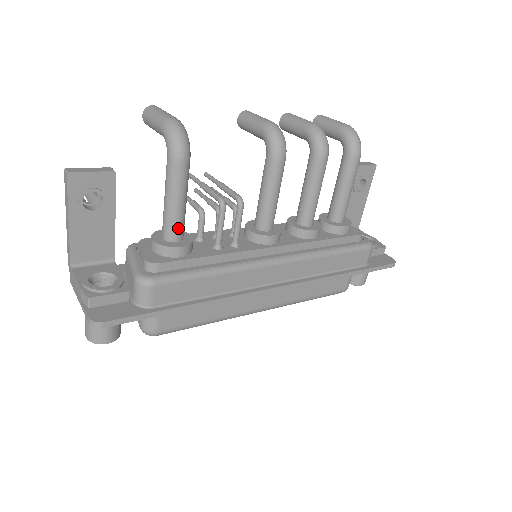
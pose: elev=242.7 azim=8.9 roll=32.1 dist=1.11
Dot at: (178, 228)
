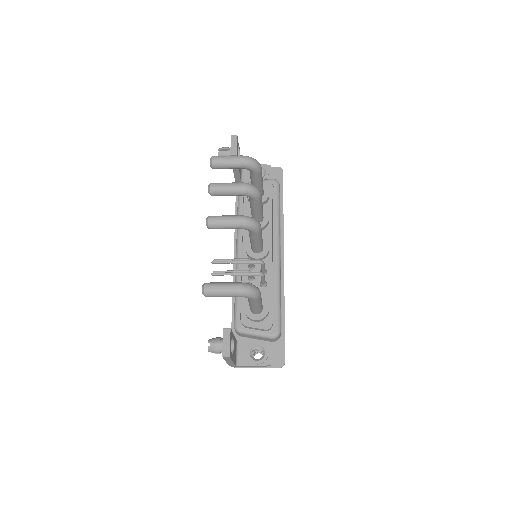
Dot at: (262, 305)
